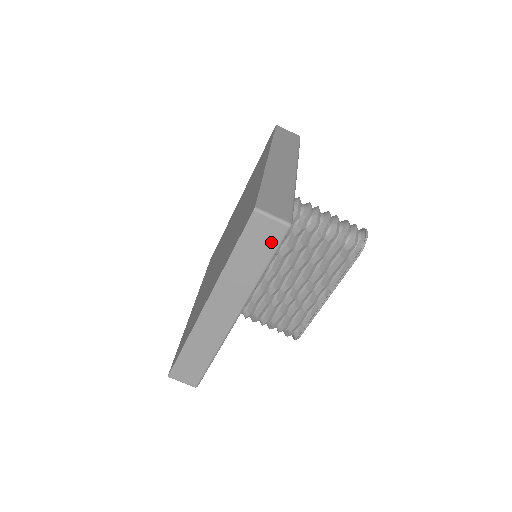
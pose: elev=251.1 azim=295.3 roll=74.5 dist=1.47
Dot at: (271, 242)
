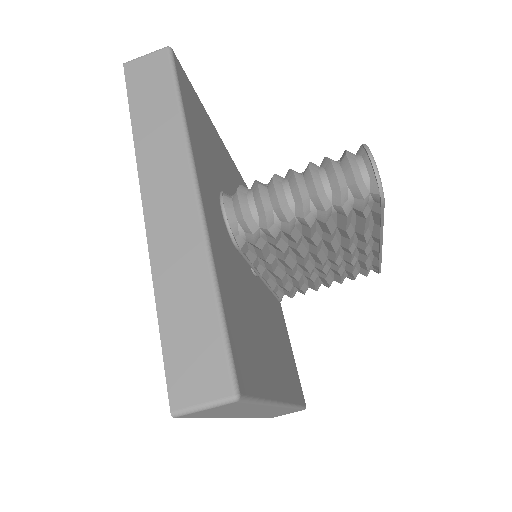
Dot at: (235, 406)
